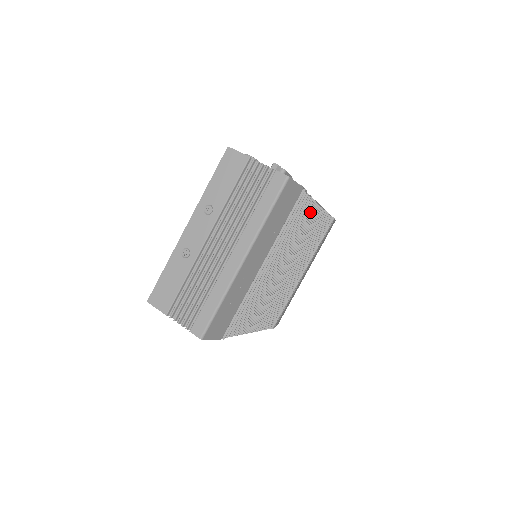
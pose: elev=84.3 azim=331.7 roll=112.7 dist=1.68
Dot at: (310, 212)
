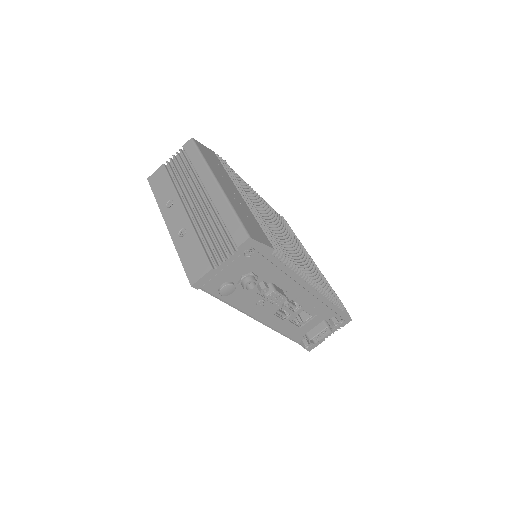
Dot at: occluded
